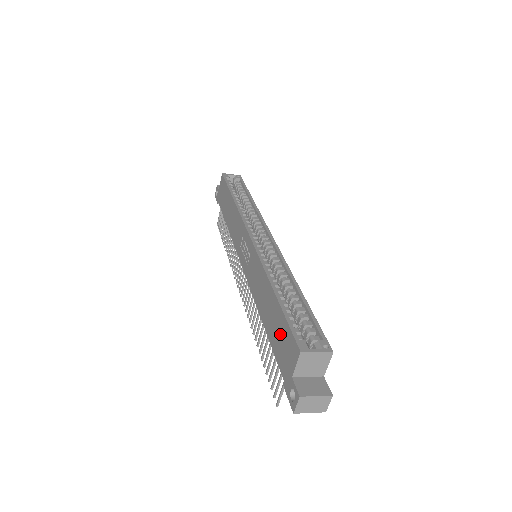
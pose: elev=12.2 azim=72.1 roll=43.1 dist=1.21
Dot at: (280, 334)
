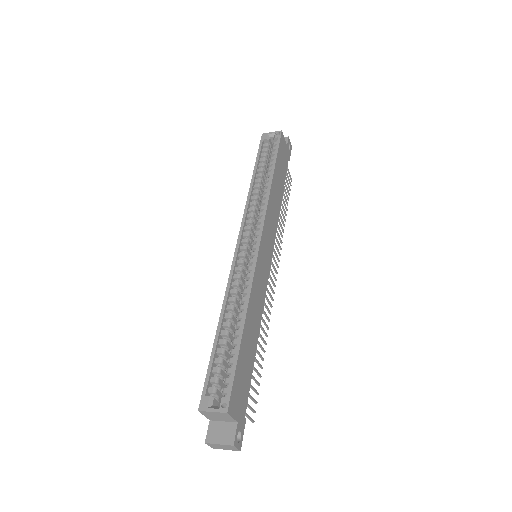
Dot at: occluded
